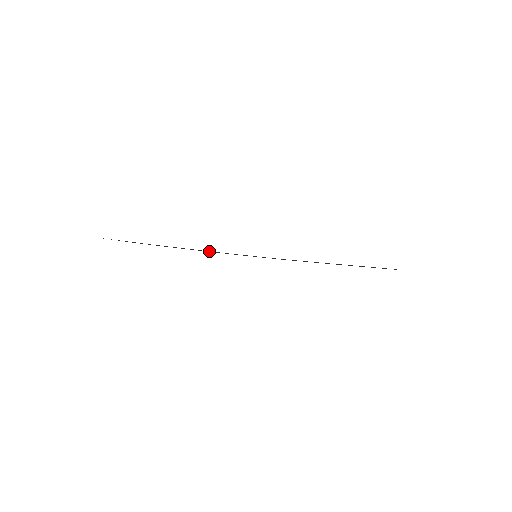
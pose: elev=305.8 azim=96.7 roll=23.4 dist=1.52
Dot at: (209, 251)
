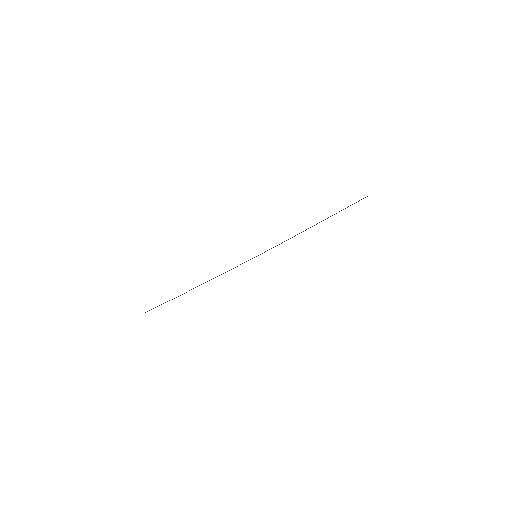
Dot at: occluded
